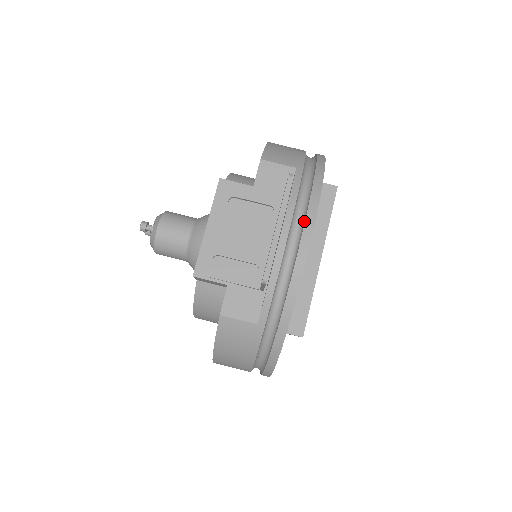
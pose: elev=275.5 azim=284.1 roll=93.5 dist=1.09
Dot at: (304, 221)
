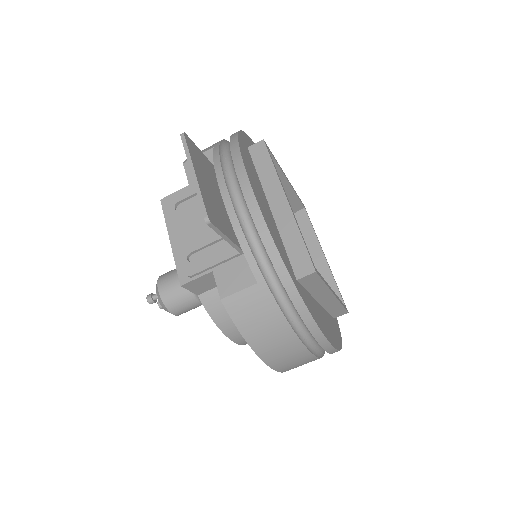
Dot at: (235, 170)
